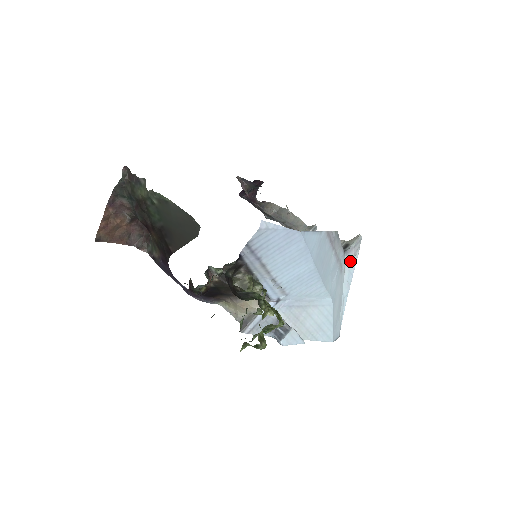
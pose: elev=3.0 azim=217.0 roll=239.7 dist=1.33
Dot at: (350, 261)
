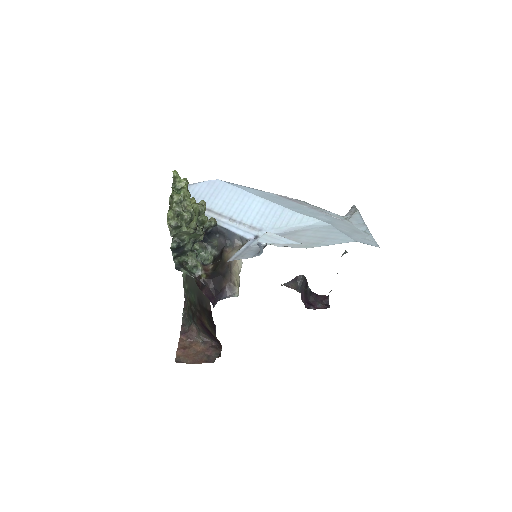
Dot at: (352, 217)
